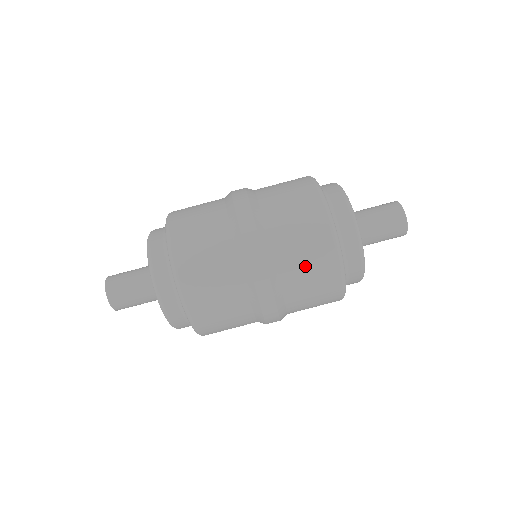
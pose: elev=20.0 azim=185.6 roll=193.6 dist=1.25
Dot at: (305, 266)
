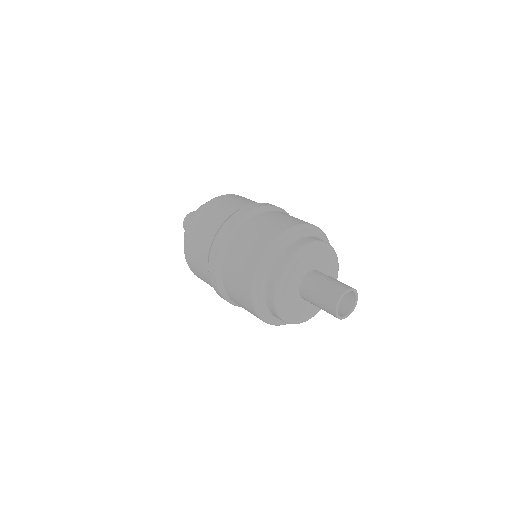
Dot at: occluded
